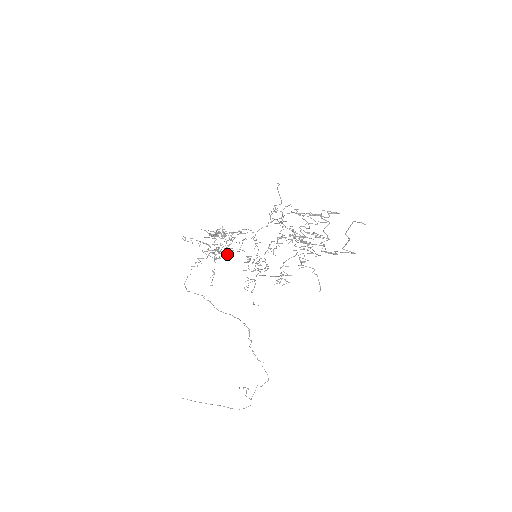
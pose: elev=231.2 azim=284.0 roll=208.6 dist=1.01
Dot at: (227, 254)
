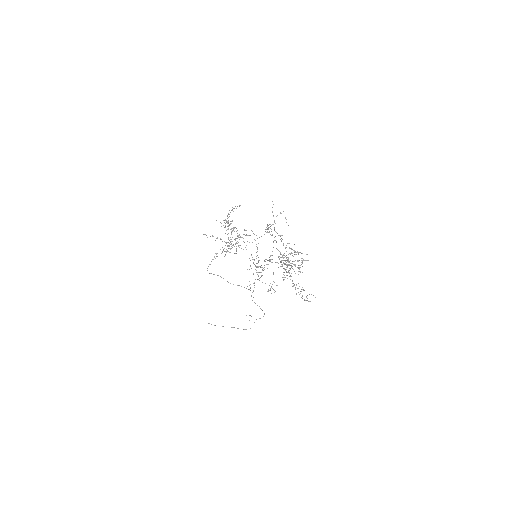
Dot at: (236, 249)
